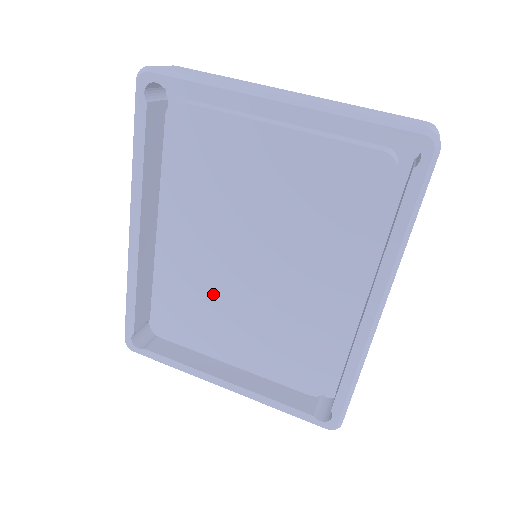
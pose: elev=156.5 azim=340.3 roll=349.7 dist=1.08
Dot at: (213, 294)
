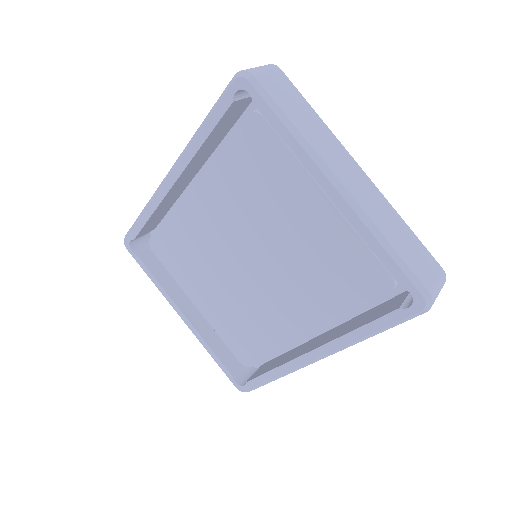
Dot at: (208, 258)
